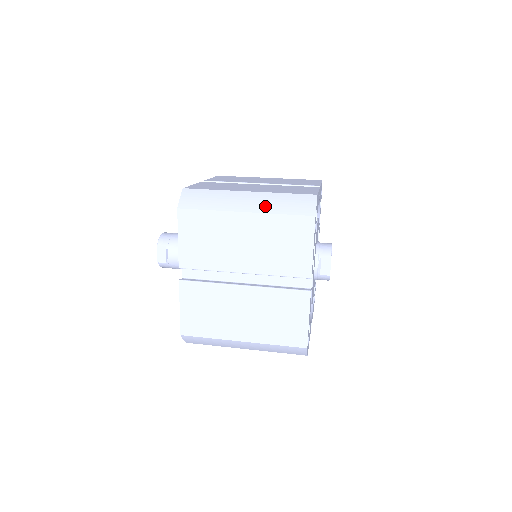
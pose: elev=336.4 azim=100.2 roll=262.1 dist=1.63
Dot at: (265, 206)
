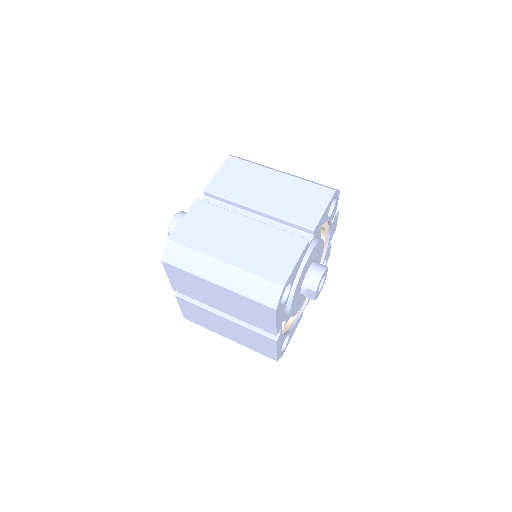
Dot at: (234, 284)
